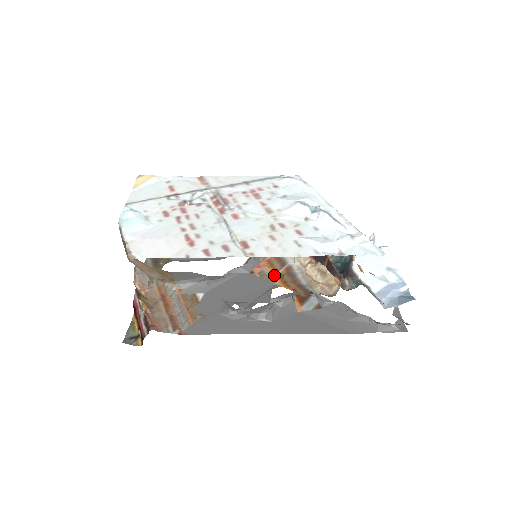
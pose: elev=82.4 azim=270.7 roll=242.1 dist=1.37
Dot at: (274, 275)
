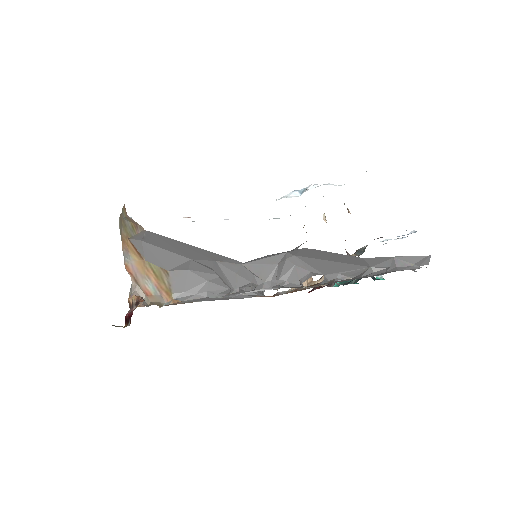
Dot at: occluded
